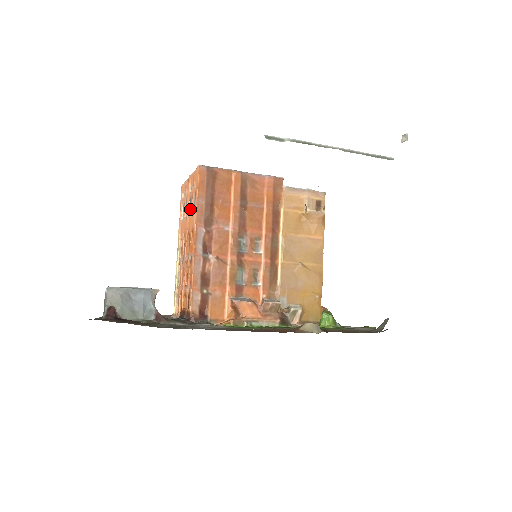
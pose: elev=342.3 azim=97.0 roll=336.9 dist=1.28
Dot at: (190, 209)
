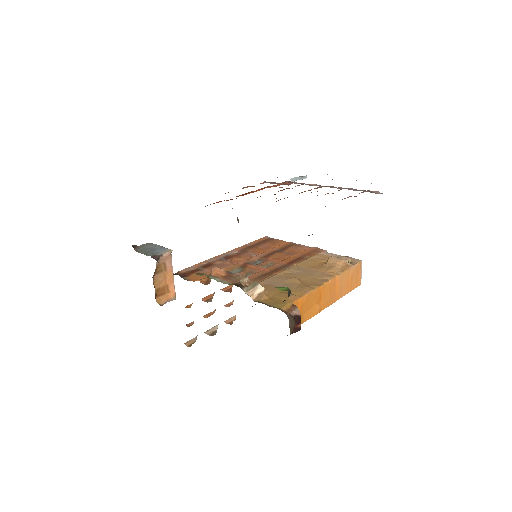
Dot at: occluded
